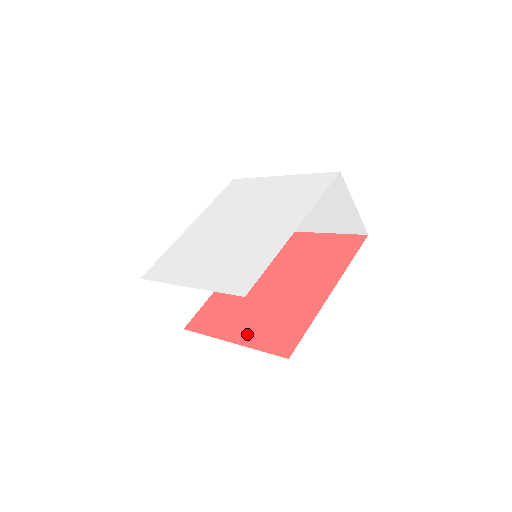
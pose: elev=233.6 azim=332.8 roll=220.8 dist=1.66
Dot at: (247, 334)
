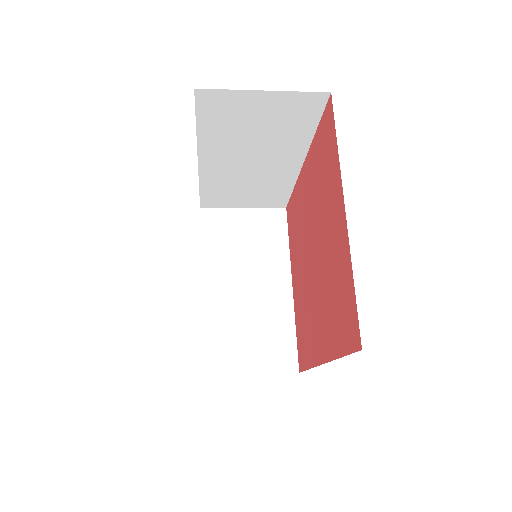
Dot at: (296, 297)
